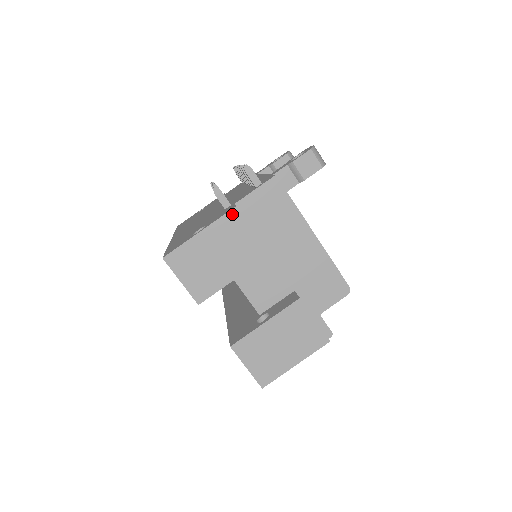
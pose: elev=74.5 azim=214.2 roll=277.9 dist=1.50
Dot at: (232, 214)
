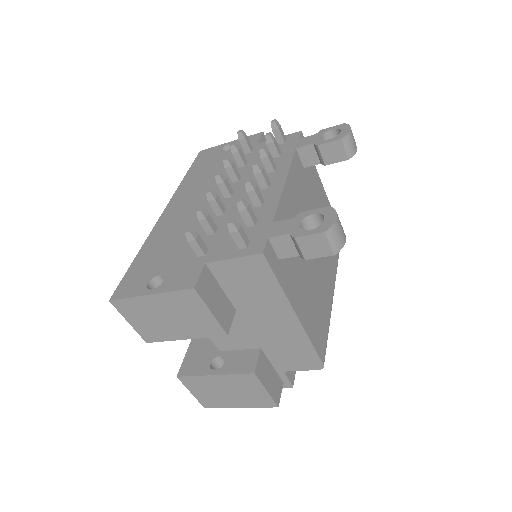
Dot at: (189, 293)
